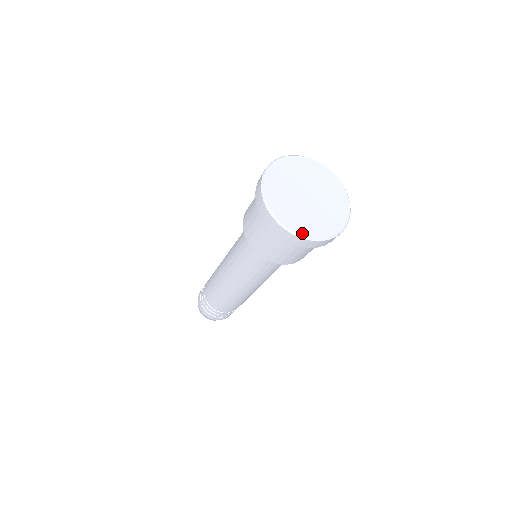
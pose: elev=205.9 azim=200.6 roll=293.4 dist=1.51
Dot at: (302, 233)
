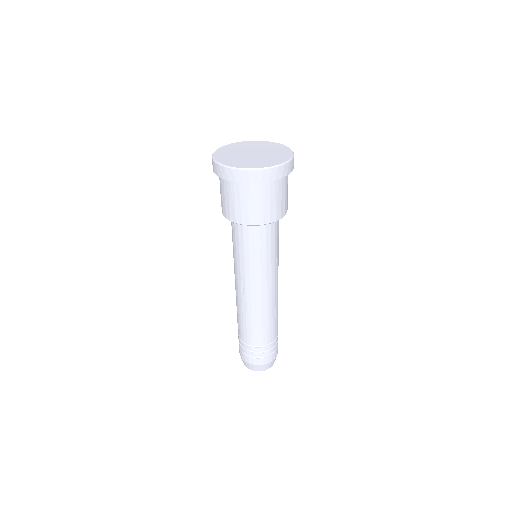
Dot at: (225, 164)
